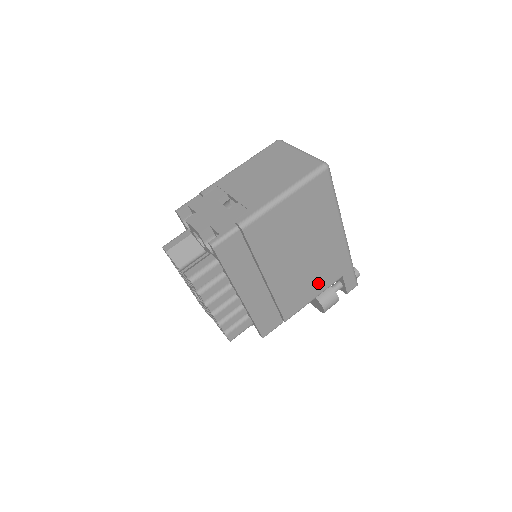
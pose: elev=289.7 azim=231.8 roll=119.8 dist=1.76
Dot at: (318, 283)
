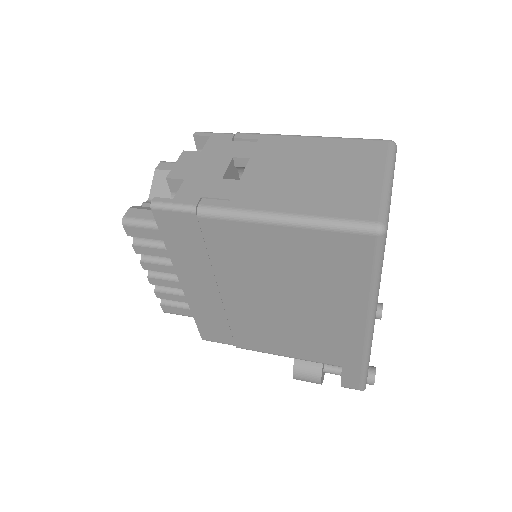
Dot at: (300, 347)
